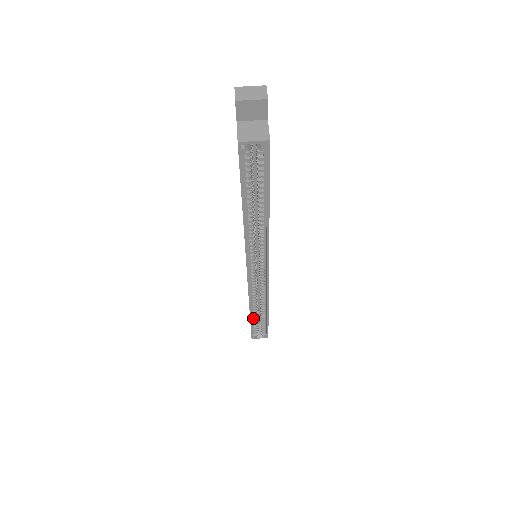
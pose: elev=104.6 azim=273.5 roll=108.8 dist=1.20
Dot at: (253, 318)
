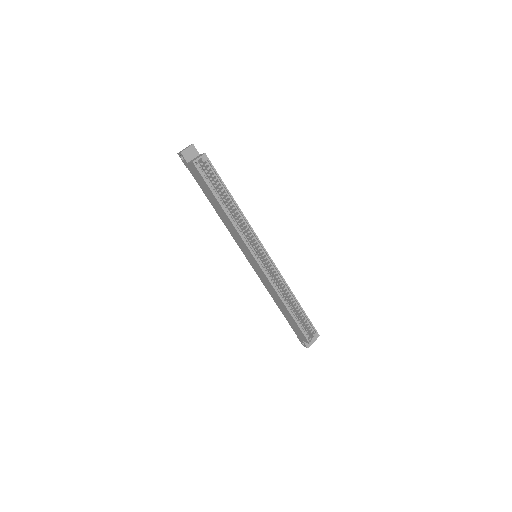
Dot at: (294, 316)
